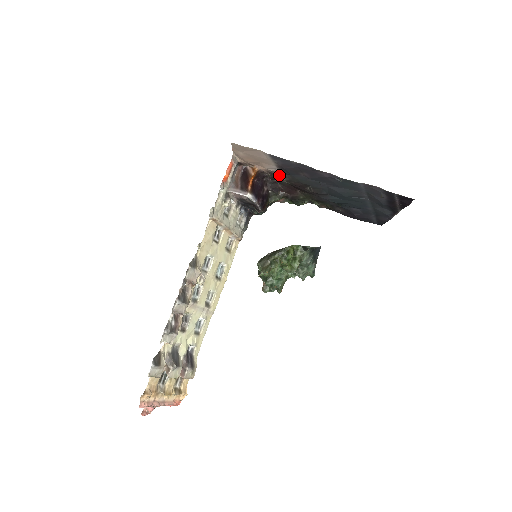
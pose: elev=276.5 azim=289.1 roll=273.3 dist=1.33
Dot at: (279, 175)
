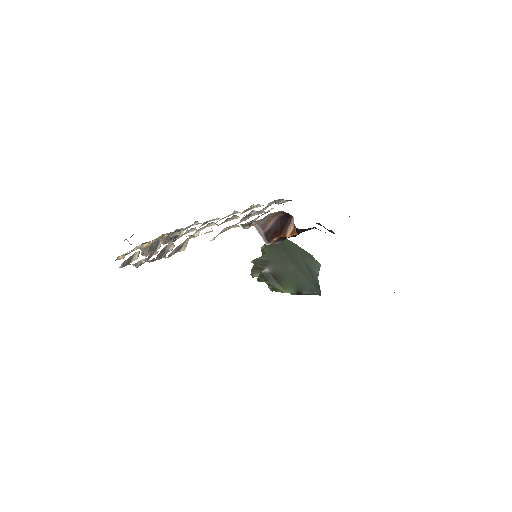
Dot at: occluded
